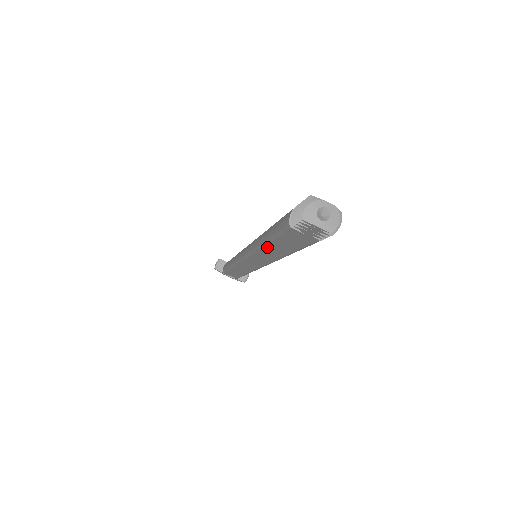
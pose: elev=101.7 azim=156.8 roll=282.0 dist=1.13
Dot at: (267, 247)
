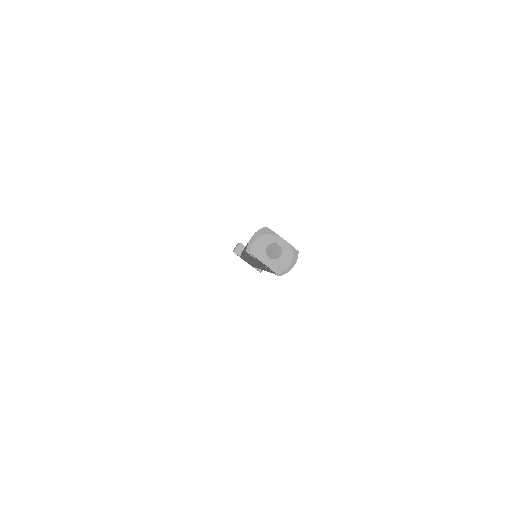
Dot at: occluded
